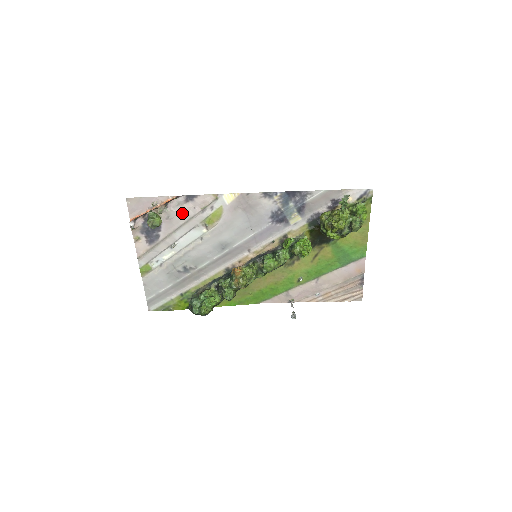
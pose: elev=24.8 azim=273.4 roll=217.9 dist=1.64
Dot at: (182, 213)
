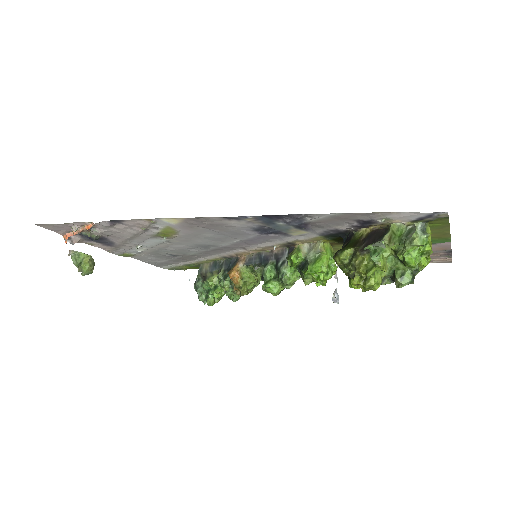
Dot at: (120, 231)
